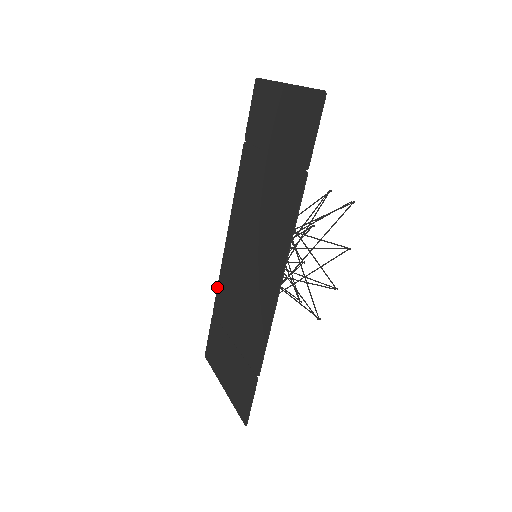
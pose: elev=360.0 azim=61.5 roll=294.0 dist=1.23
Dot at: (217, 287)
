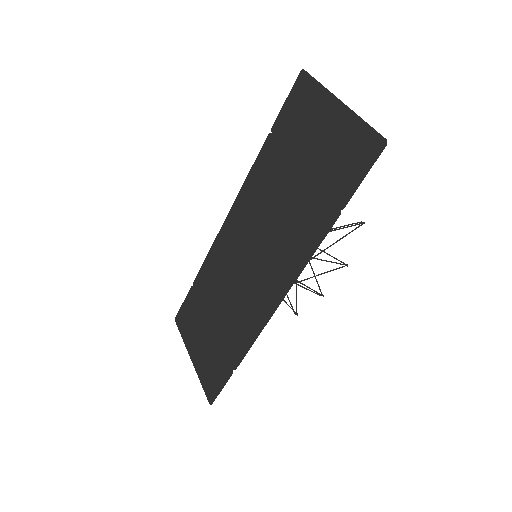
Dot at: (203, 263)
